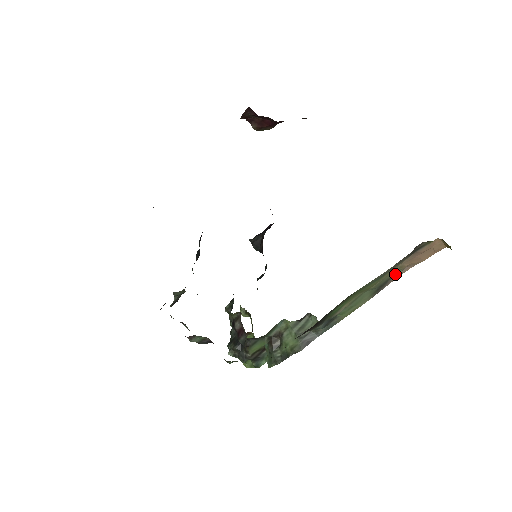
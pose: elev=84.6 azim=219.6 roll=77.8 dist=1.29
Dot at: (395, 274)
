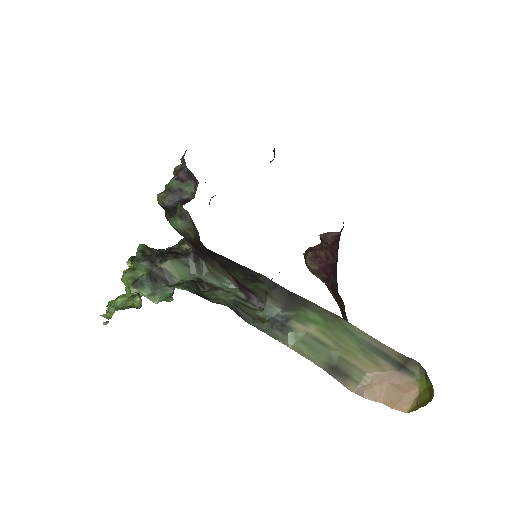
Dot at: (352, 380)
